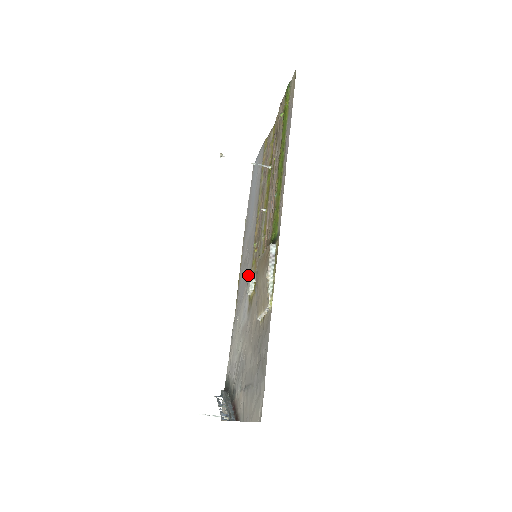
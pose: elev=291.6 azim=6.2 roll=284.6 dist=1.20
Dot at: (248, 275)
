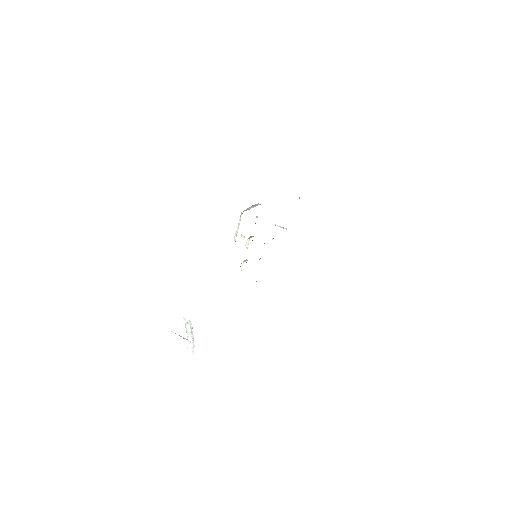
Dot at: occluded
